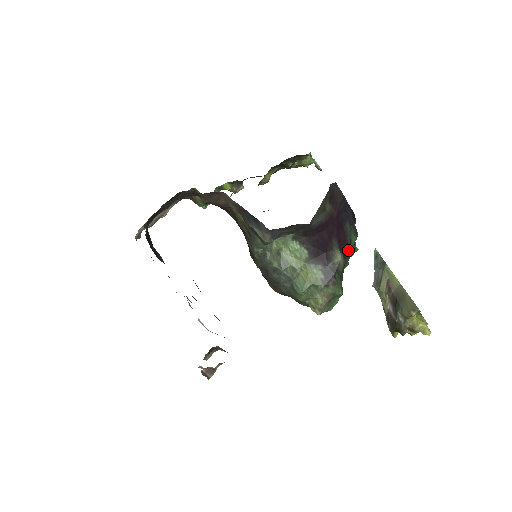
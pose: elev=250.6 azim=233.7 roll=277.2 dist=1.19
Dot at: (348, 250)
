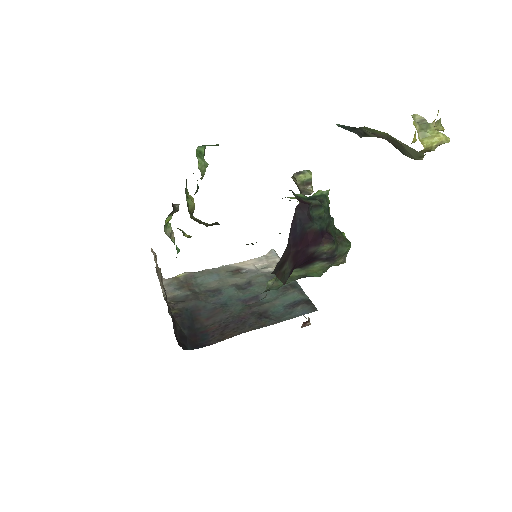
Dot at: (325, 224)
